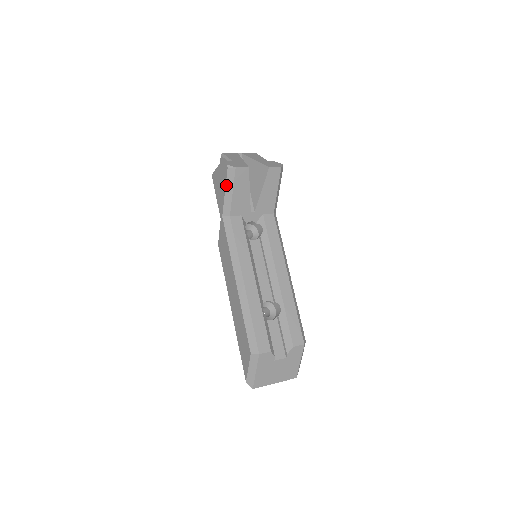
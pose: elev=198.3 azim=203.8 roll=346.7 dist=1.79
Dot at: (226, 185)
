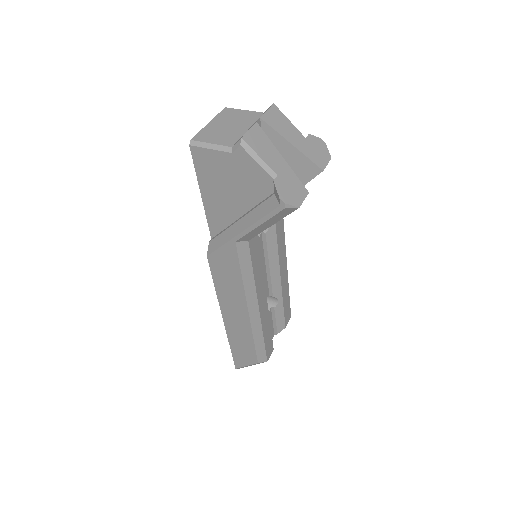
Dot at: (267, 221)
